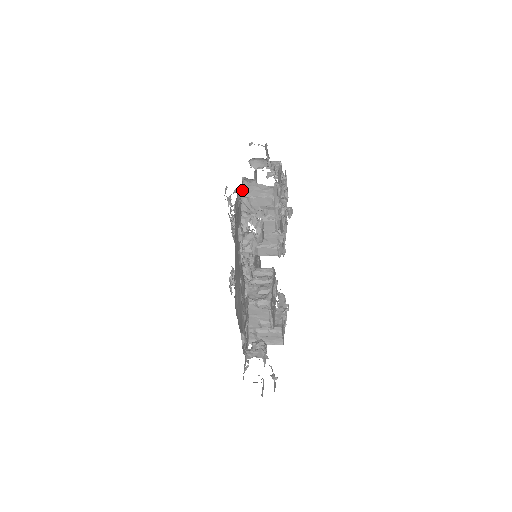
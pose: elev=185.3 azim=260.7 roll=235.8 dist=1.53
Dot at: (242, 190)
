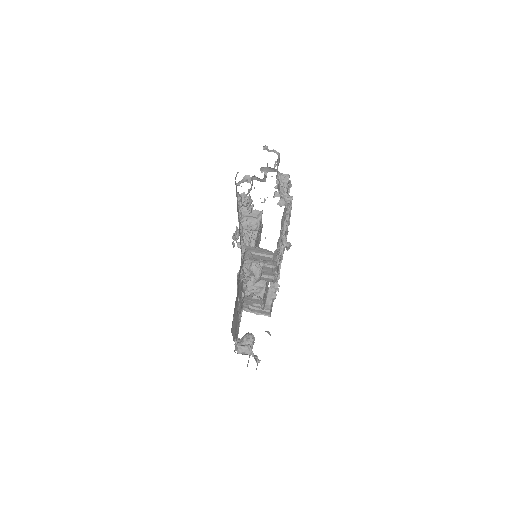
Dot at: (247, 247)
